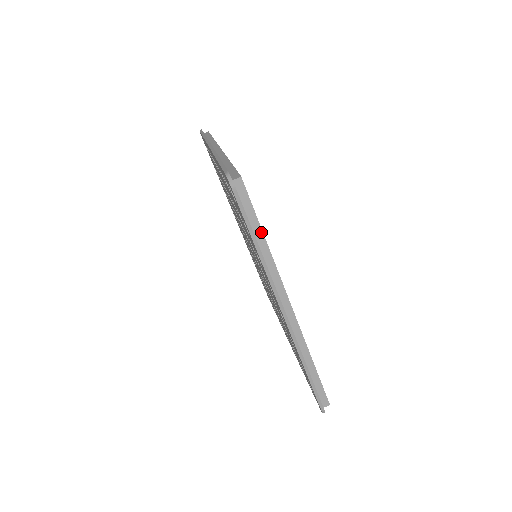
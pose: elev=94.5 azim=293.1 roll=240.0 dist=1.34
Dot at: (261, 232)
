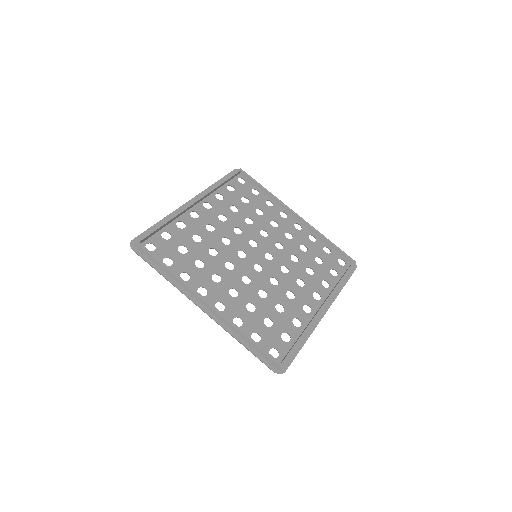
Dot at: occluded
